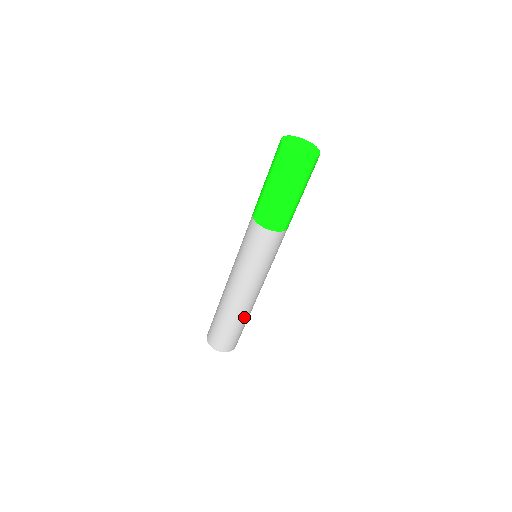
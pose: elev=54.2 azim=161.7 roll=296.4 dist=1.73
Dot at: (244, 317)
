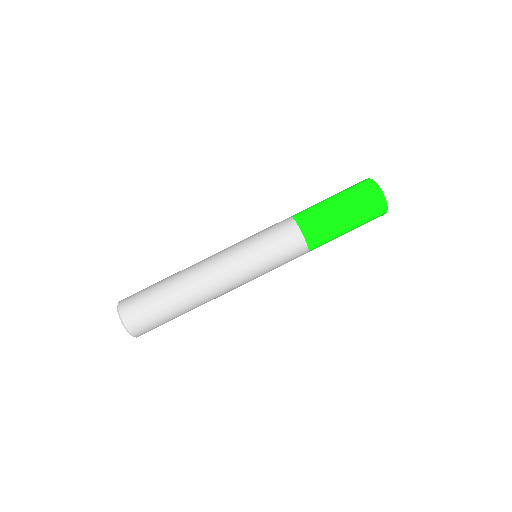
Dot at: (183, 293)
